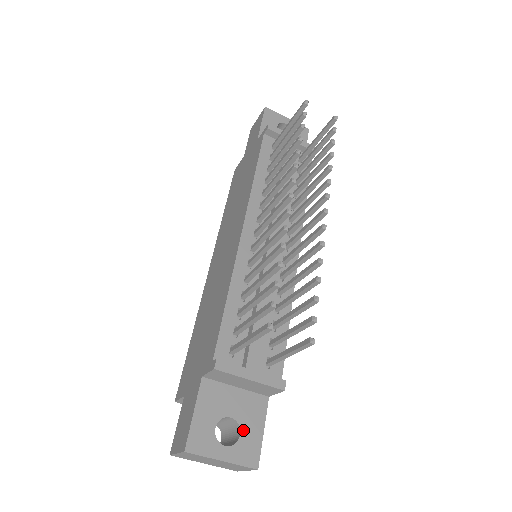
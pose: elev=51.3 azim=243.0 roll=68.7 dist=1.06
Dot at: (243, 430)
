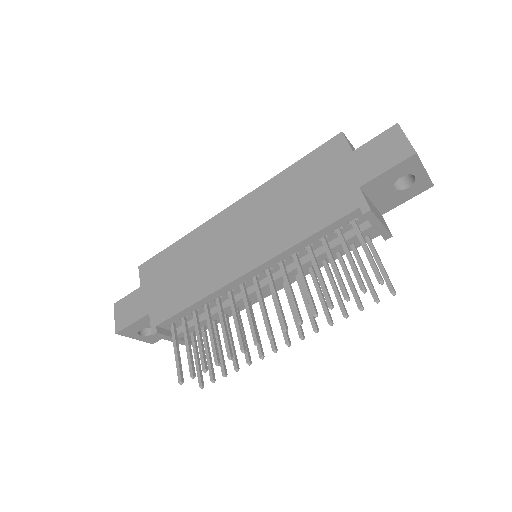
Dot at: occluded
